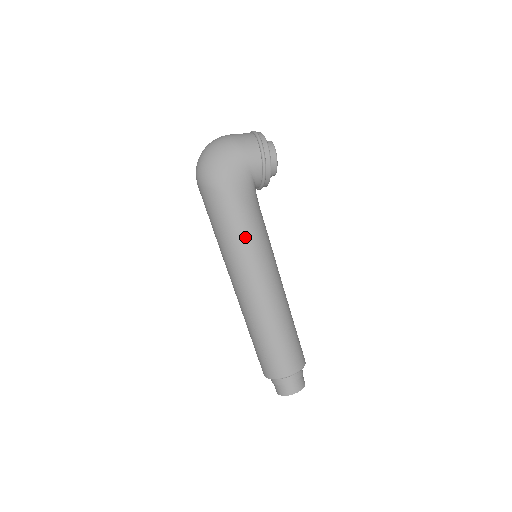
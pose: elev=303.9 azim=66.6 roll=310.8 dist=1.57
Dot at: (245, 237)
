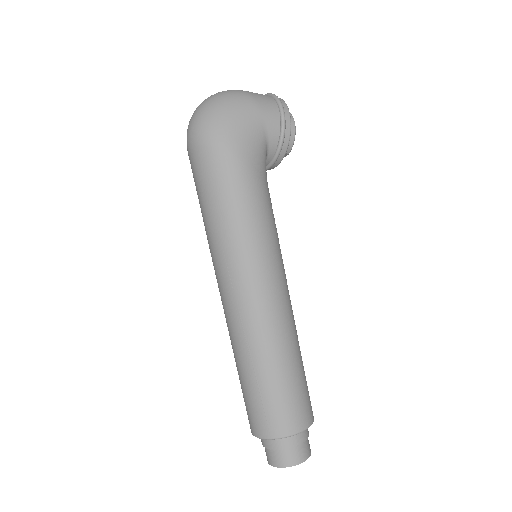
Dot at: (252, 219)
